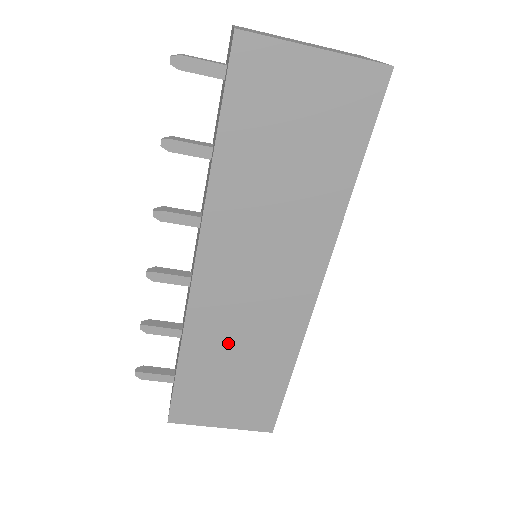
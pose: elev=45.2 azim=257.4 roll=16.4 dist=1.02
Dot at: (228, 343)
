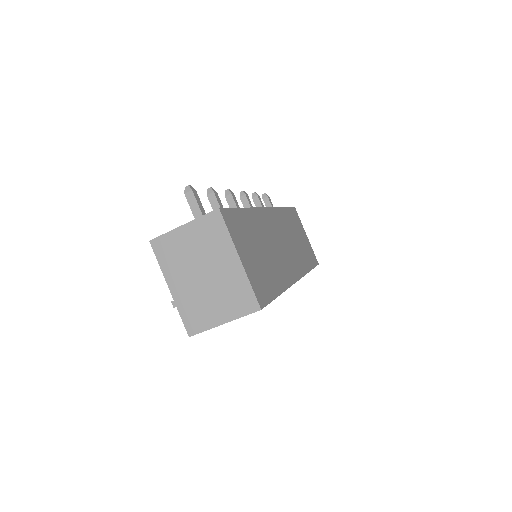
Dot at: (265, 239)
